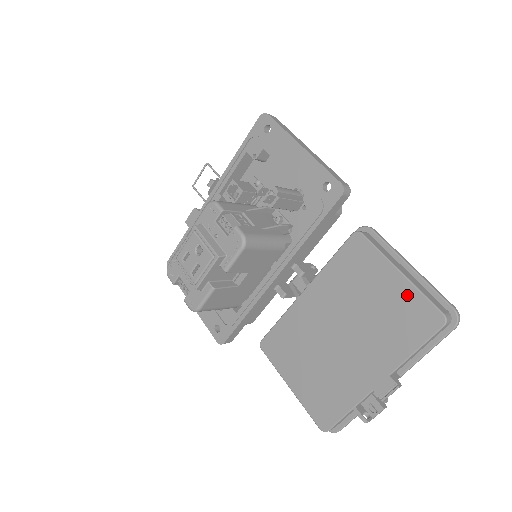
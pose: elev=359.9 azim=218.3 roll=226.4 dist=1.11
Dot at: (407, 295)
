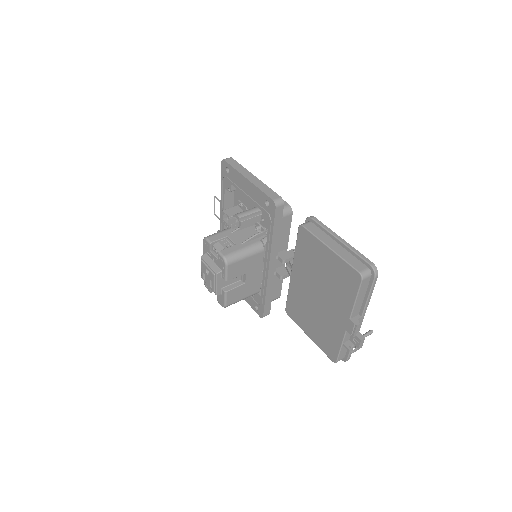
Dot at: (338, 263)
